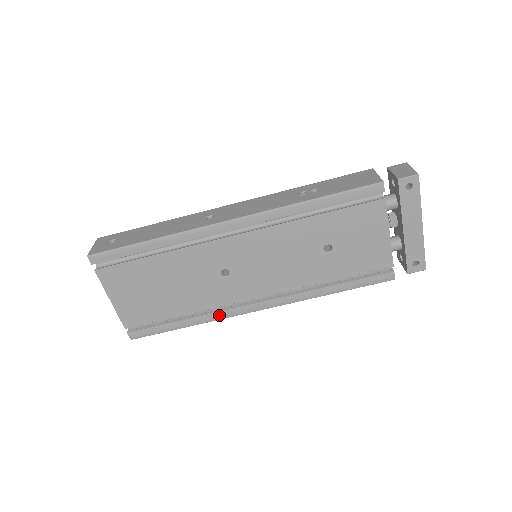
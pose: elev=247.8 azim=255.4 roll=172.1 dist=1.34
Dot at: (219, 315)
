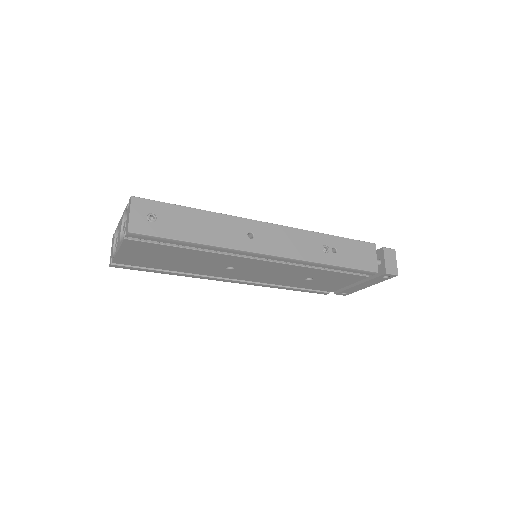
Dot at: (198, 277)
